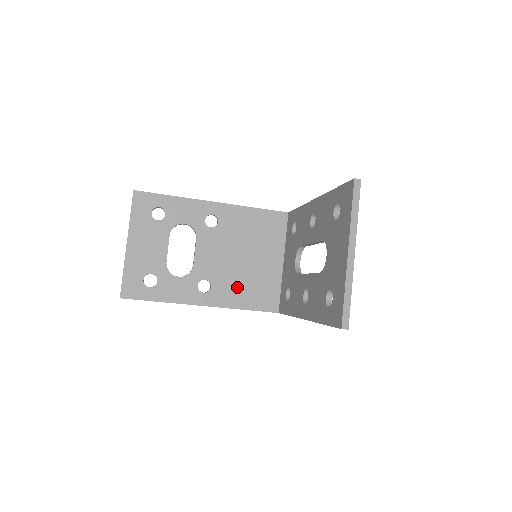
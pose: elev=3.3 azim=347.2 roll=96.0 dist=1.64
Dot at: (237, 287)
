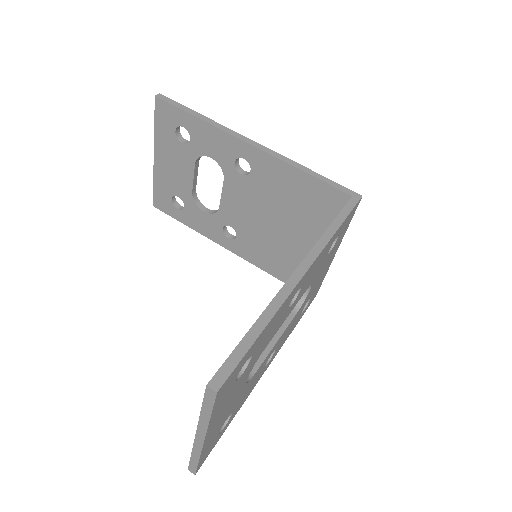
Dot at: (265, 250)
